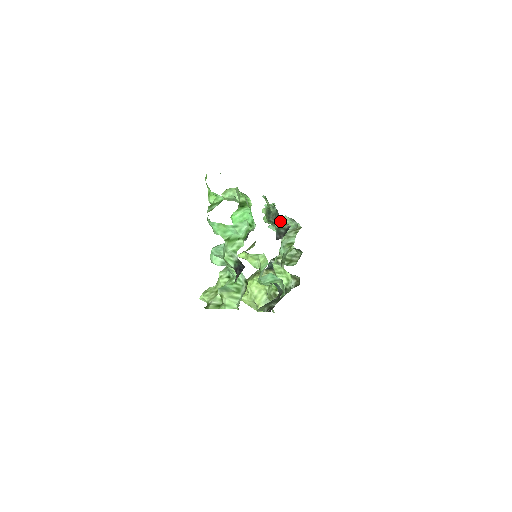
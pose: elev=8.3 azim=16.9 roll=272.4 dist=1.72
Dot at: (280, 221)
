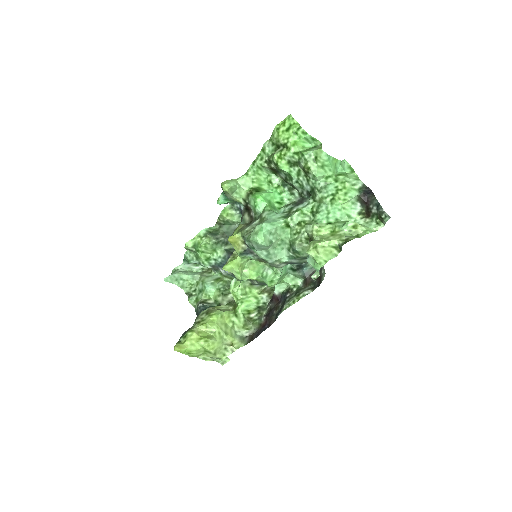
Dot at: occluded
